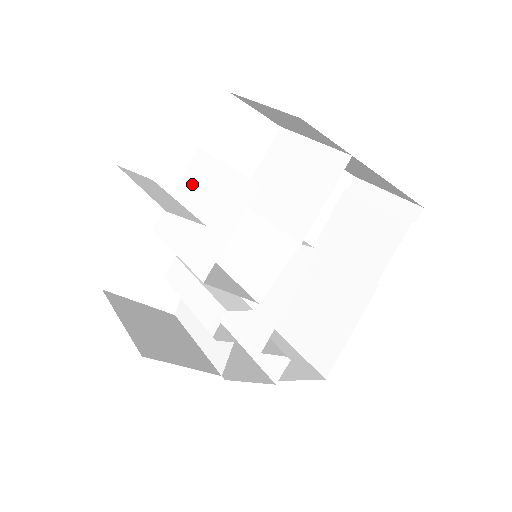
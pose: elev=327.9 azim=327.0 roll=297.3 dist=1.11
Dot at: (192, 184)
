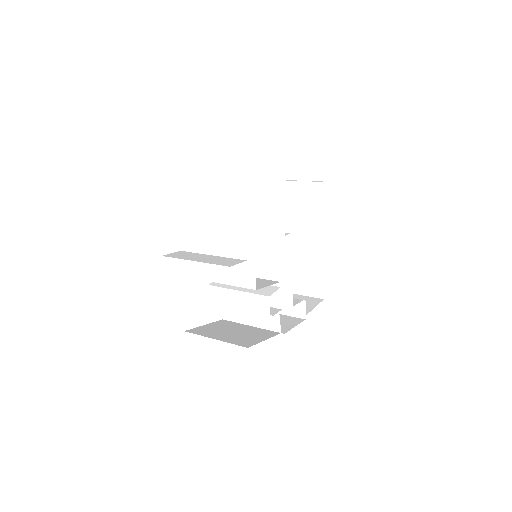
Dot at: (204, 239)
